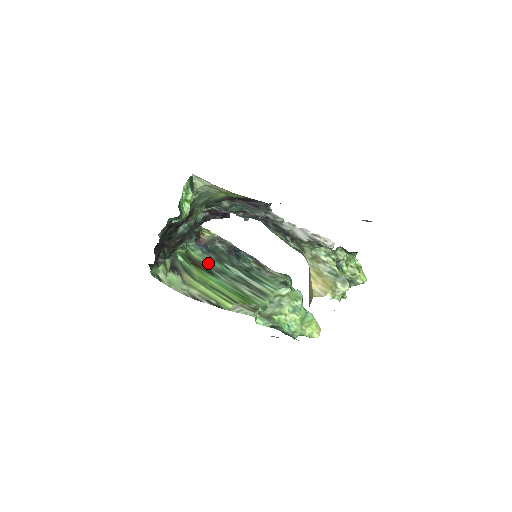
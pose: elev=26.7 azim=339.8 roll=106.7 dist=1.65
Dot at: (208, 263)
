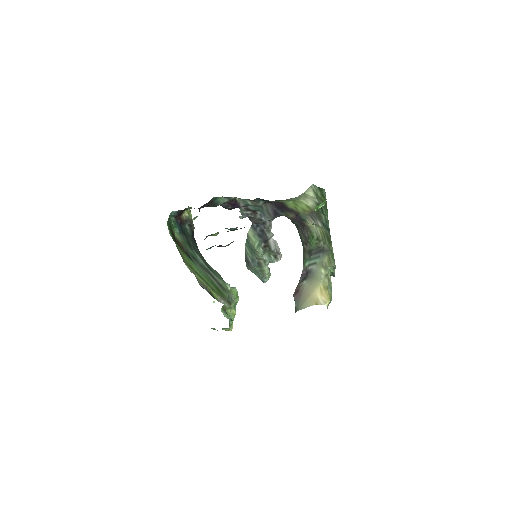
Dot at: (184, 245)
